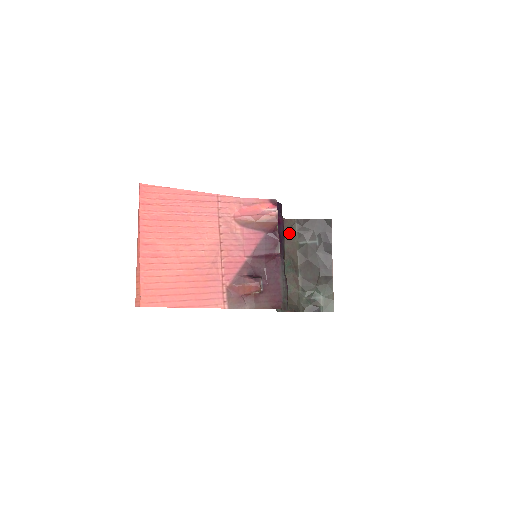
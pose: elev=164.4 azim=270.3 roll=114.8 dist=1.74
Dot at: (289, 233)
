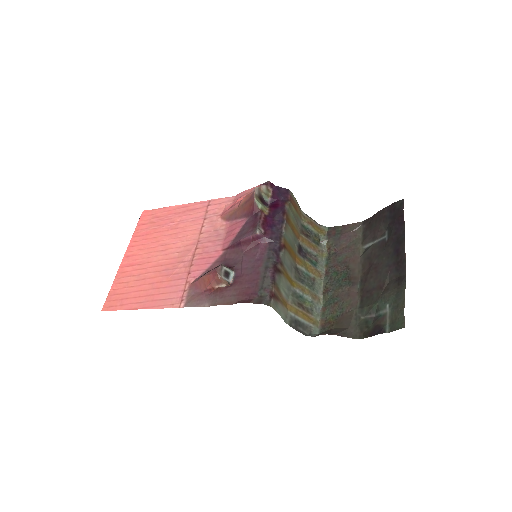
Dot at: (350, 239)
